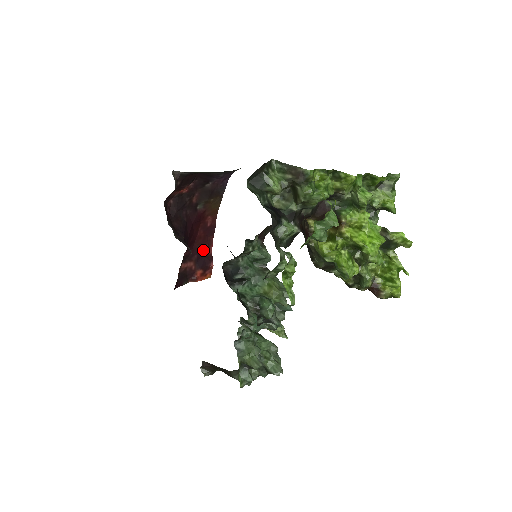
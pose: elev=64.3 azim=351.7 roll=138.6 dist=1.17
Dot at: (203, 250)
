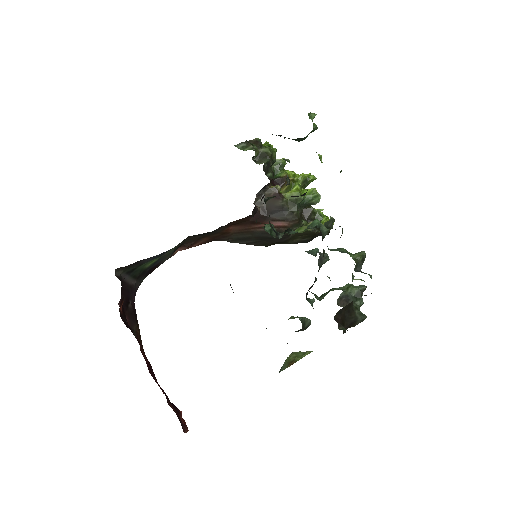
Dot at: occluded
